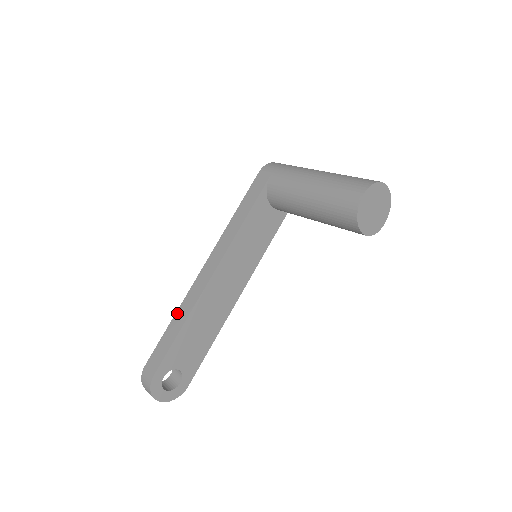
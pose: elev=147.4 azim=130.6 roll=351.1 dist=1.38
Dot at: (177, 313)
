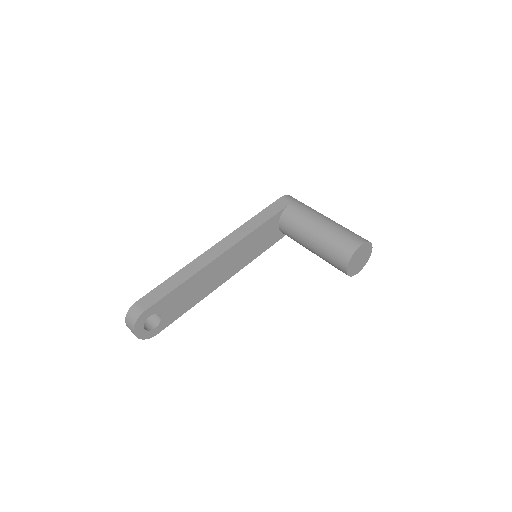
Dot at: (180, 271)
